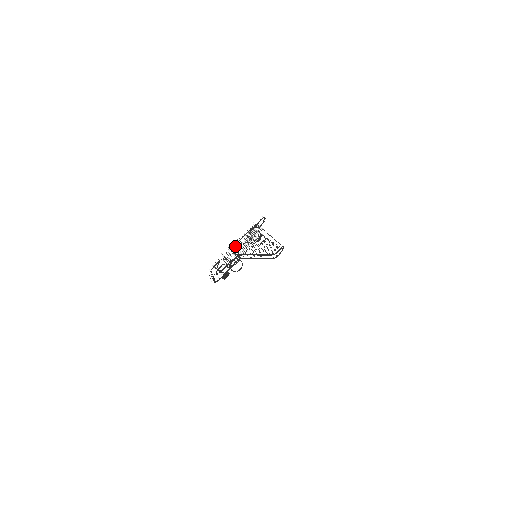
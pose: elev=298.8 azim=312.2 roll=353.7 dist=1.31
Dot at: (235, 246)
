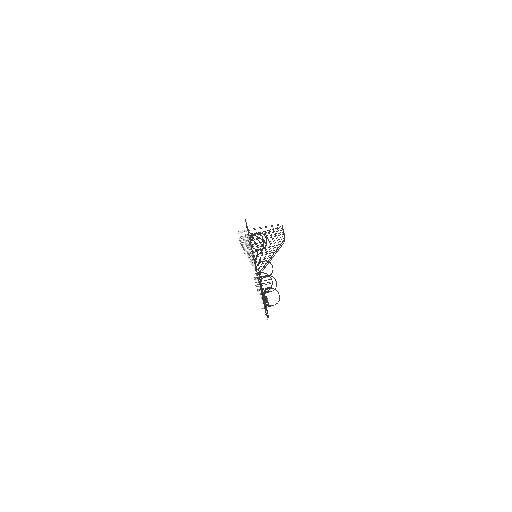
Dot at: (256, 271)
